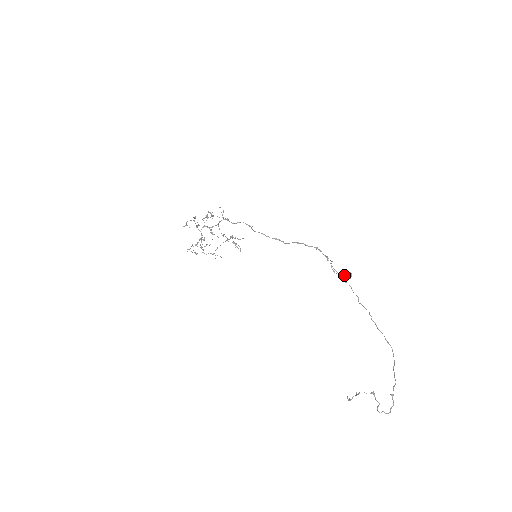
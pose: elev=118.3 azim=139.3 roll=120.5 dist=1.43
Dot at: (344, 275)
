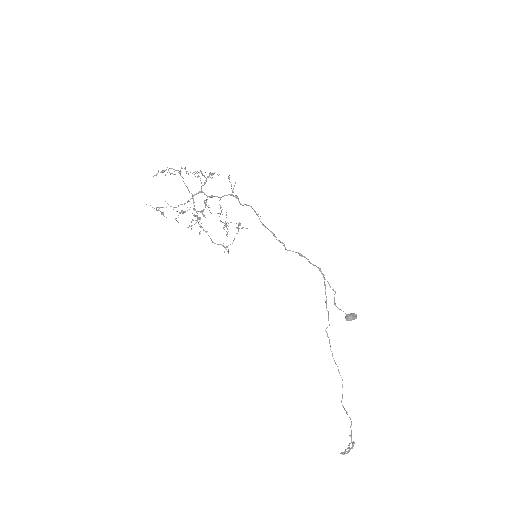
Dot at: (352, 317)
